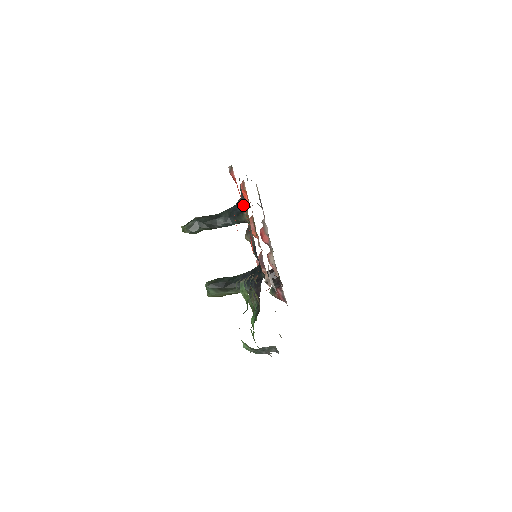
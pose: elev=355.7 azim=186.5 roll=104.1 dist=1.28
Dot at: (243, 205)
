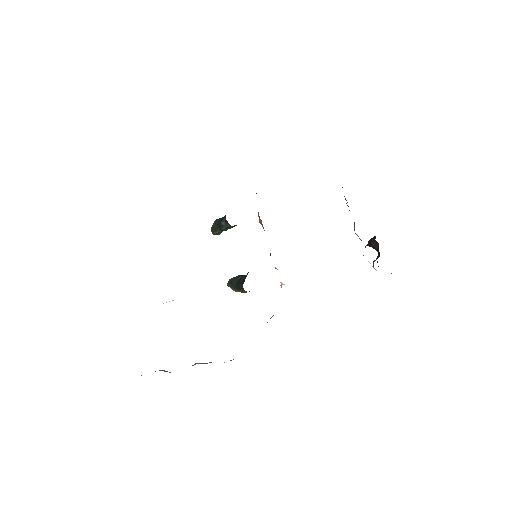
Dot at: occluded
